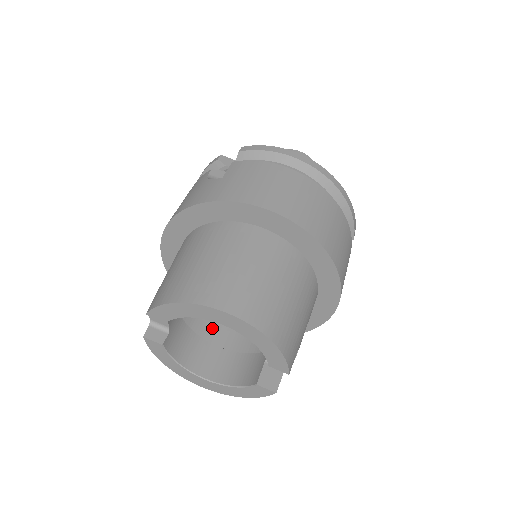
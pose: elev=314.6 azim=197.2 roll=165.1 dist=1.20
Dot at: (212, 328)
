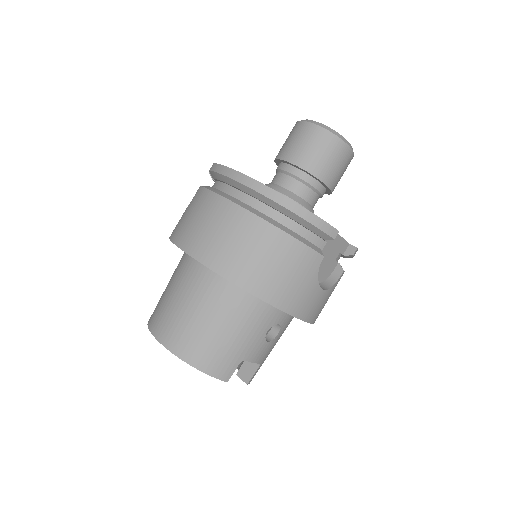
Dot at: occluded
